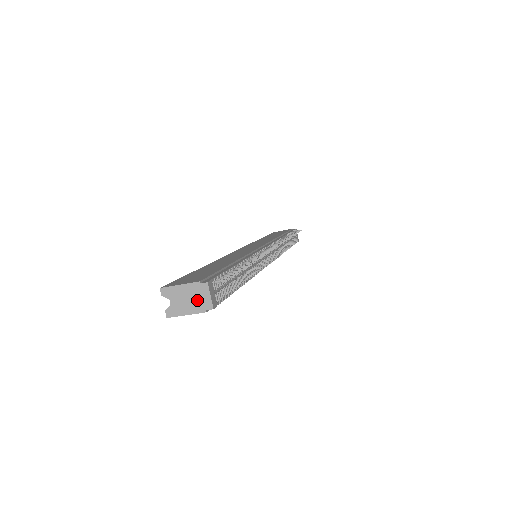
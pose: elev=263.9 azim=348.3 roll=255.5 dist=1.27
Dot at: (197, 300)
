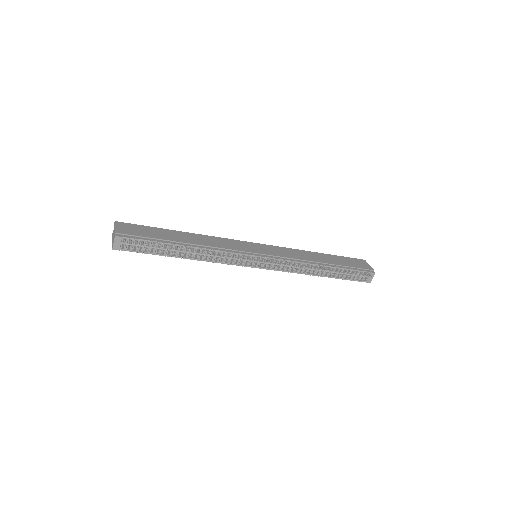
Dot at: (113, 240)
